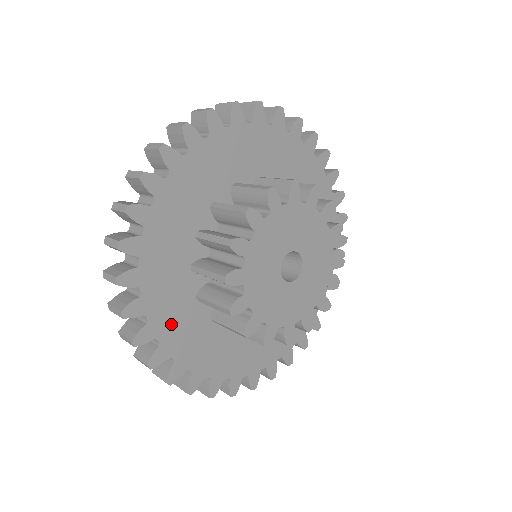
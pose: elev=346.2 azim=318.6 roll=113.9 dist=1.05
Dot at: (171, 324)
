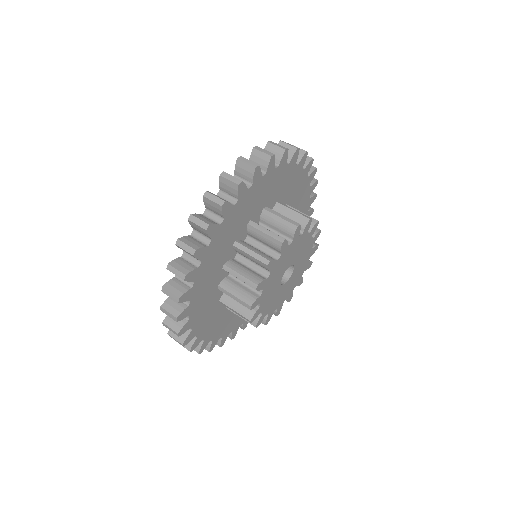
Dot at: (216, 329)
